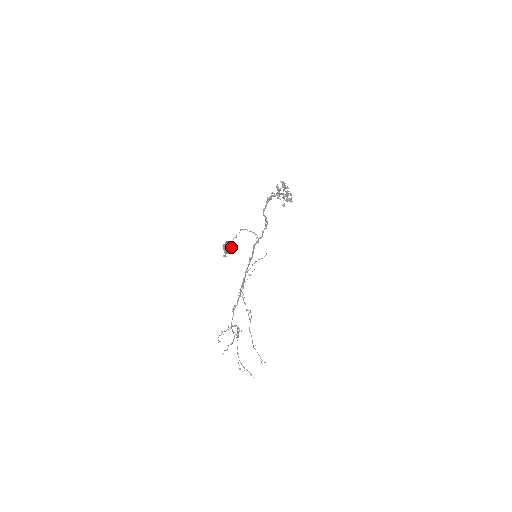
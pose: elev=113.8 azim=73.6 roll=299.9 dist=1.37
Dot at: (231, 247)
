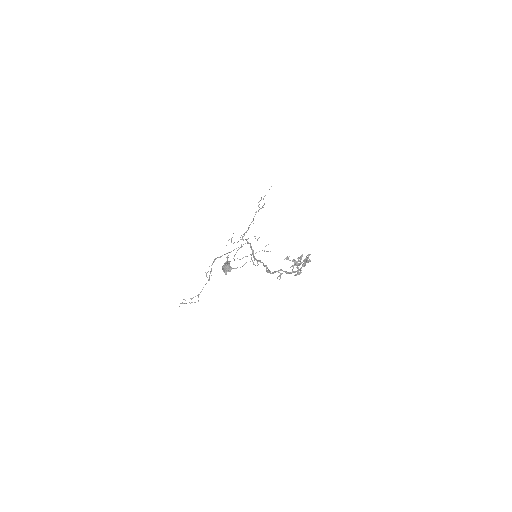
Dot at: (228, 270)
